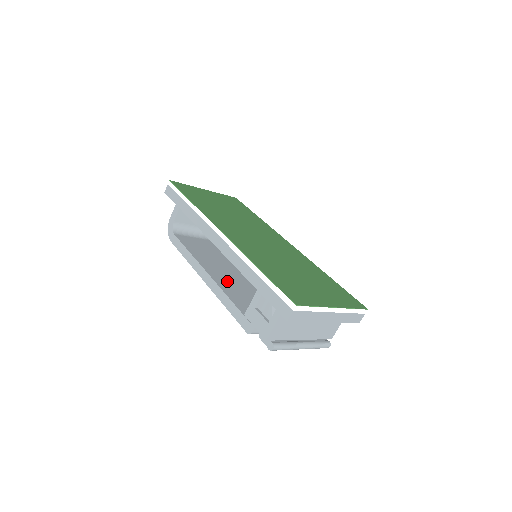
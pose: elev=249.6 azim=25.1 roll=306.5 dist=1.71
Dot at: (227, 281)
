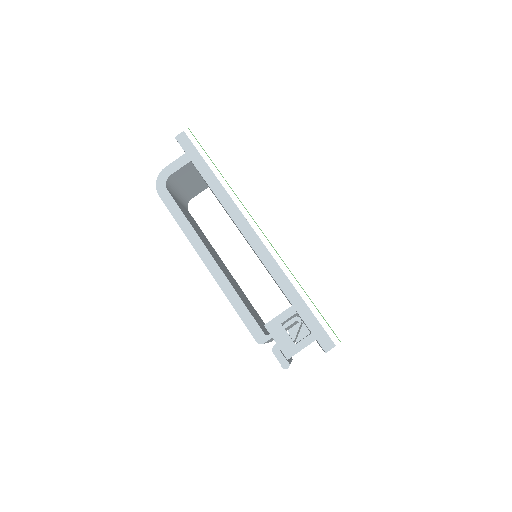
Dot at: occluded
